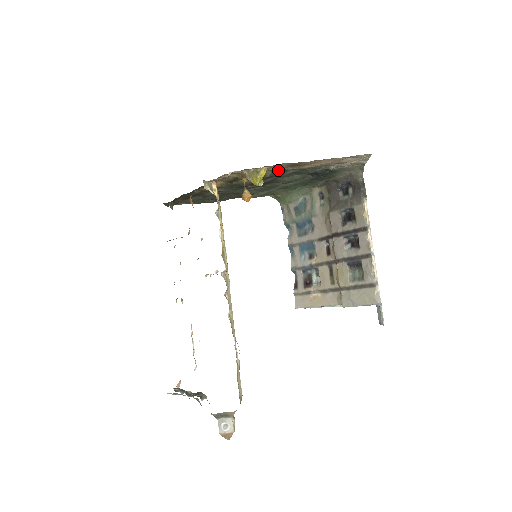
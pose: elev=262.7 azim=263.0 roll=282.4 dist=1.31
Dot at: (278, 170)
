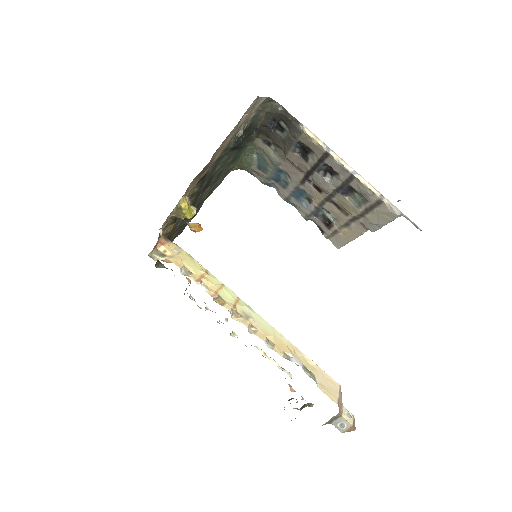
Dot at: (198, 182)
